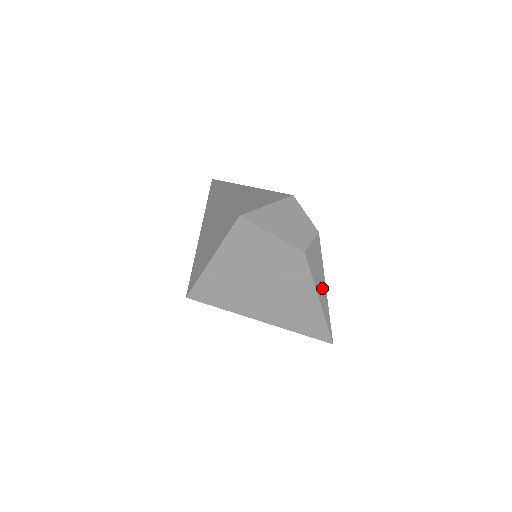
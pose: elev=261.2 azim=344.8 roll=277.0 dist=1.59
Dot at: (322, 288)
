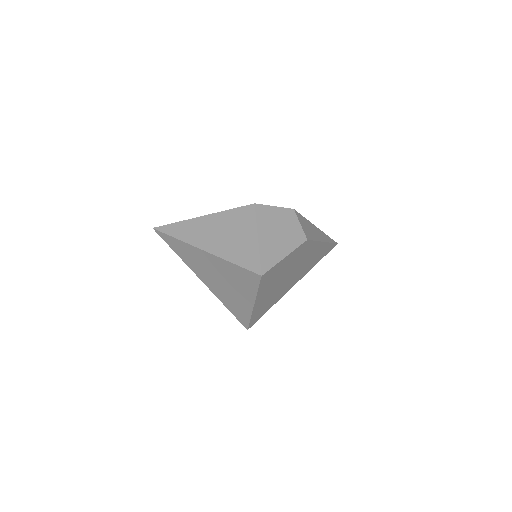
Dot at: (318, 232)
